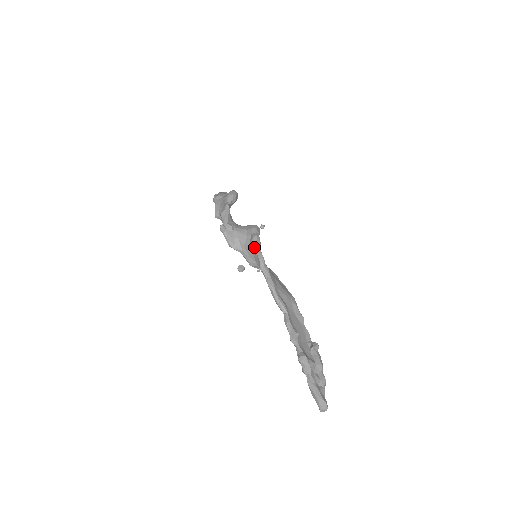
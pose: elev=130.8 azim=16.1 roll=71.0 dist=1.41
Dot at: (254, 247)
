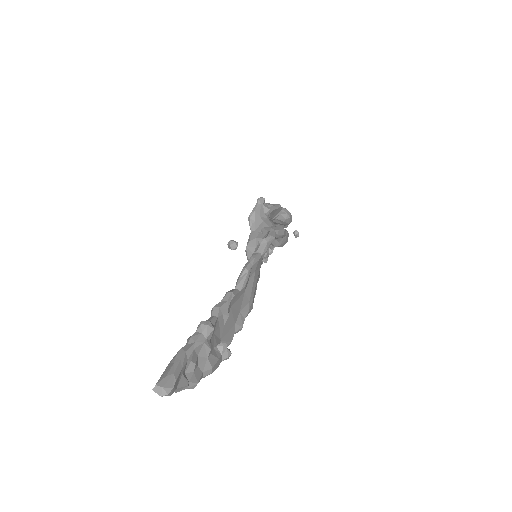
Dot at: (275, 228)
